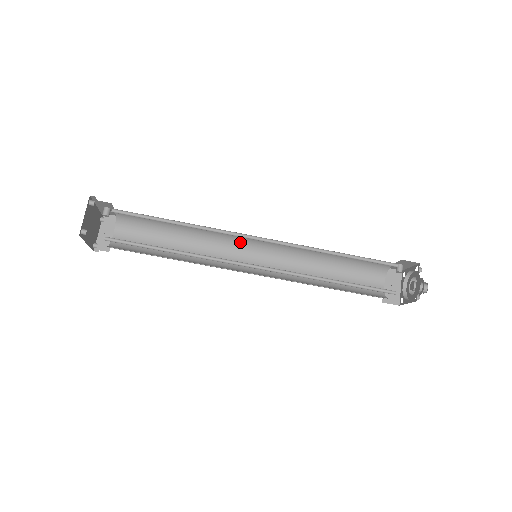
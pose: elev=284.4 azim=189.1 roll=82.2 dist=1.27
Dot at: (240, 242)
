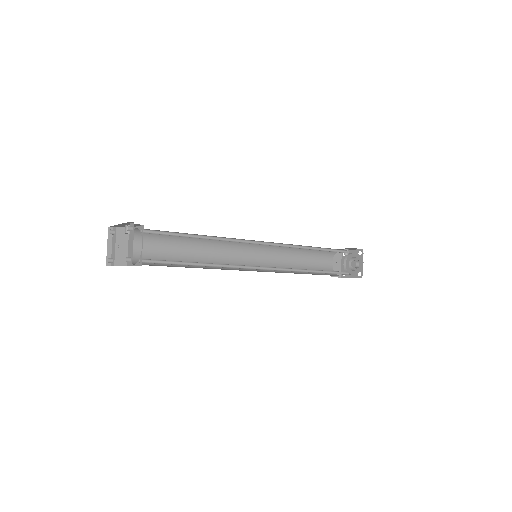
Dot at: (239, 243)
